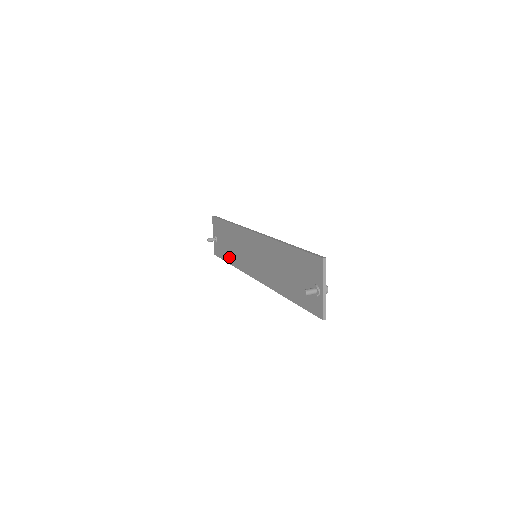
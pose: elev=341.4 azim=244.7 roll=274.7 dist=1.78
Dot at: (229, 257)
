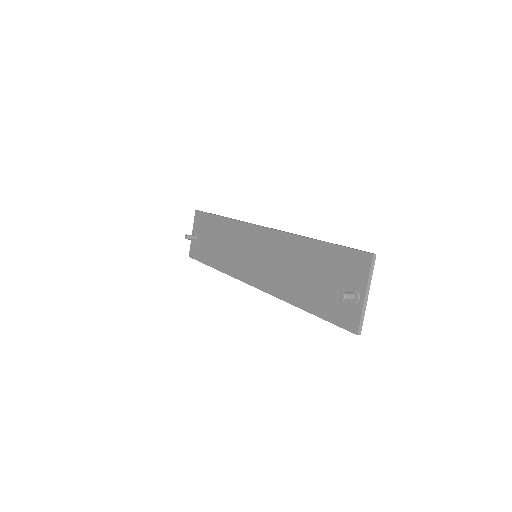
Dot at: (212, 258)
